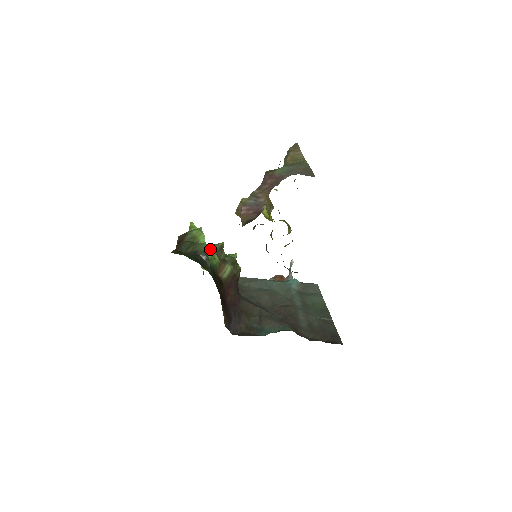
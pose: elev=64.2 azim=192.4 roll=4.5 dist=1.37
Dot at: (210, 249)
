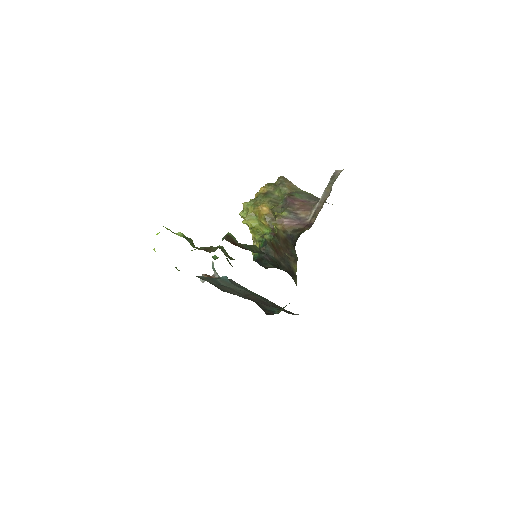
Dot at: occluded
